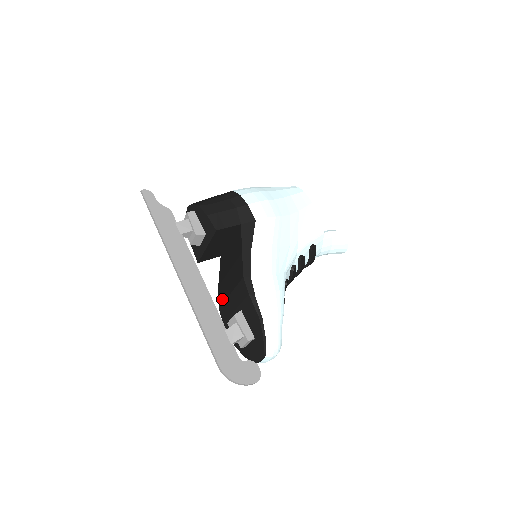
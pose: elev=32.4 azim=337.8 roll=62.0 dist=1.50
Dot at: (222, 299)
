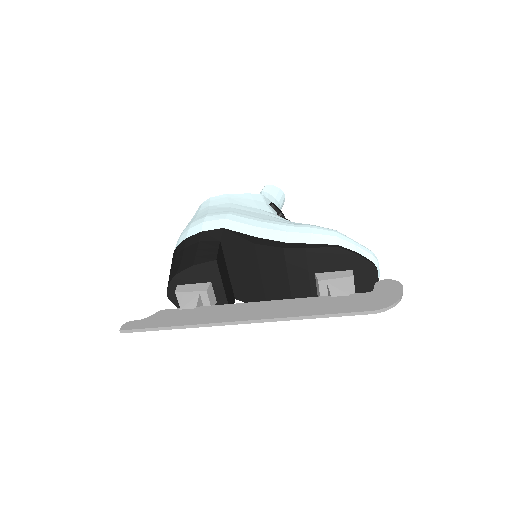
Dot at: occluded
